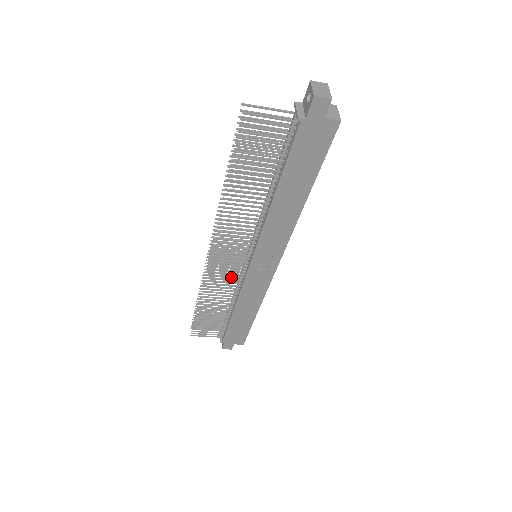
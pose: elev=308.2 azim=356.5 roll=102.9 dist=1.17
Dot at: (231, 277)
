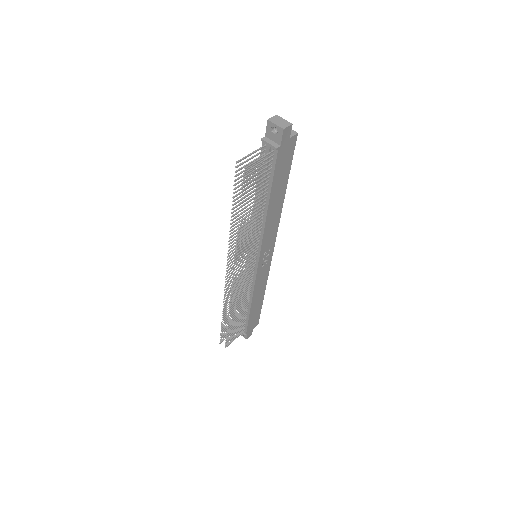
Dot at: occluded
